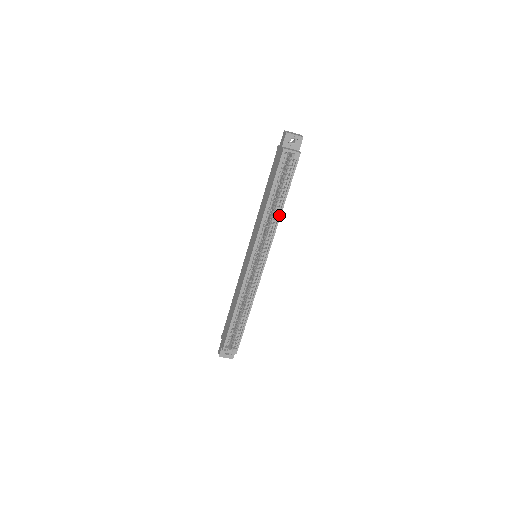
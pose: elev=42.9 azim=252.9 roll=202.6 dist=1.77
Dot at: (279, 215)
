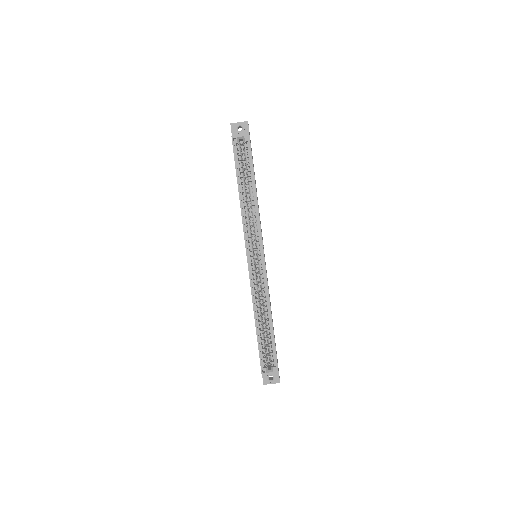
Dot at: (256, 201)
